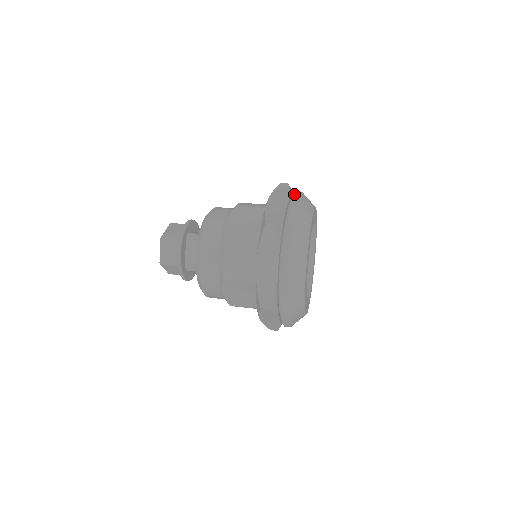
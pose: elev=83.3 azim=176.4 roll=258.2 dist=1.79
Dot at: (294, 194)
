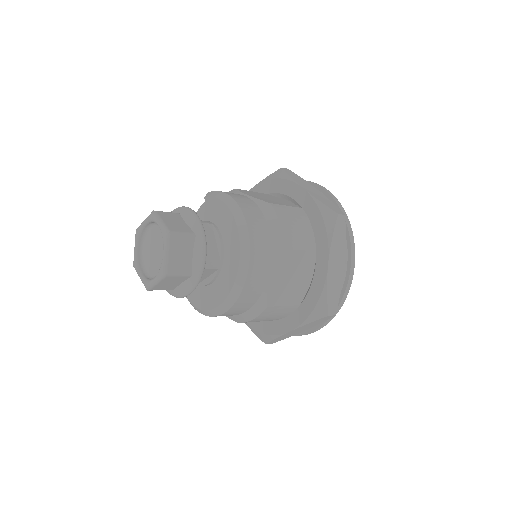
Dot at: (351, 248)
